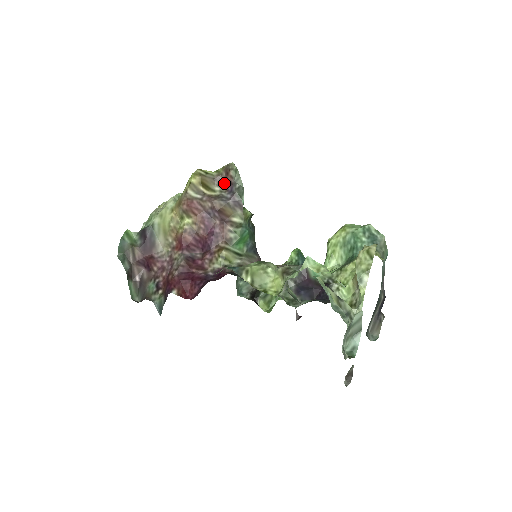
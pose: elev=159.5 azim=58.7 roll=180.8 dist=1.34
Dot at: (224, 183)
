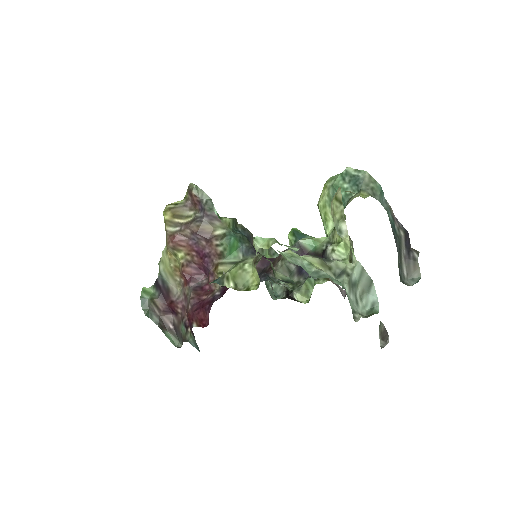
Dot at: (194, 205)
